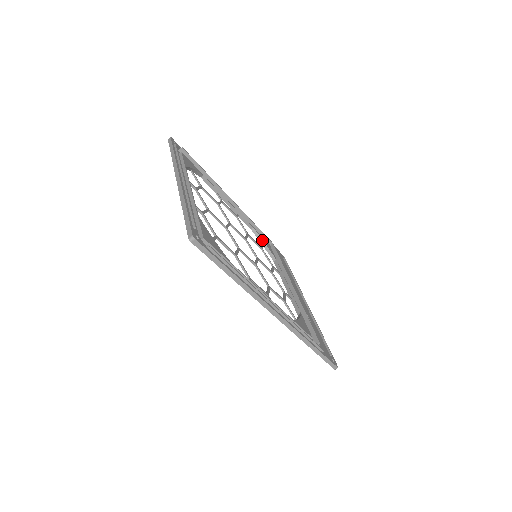
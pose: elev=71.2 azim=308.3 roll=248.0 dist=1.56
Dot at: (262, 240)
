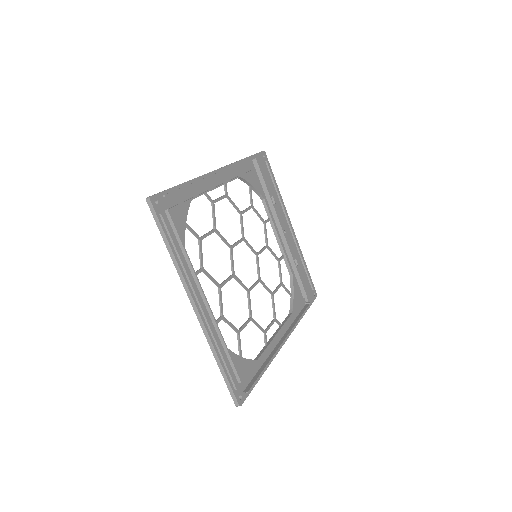
Dot at: (249, 184)
